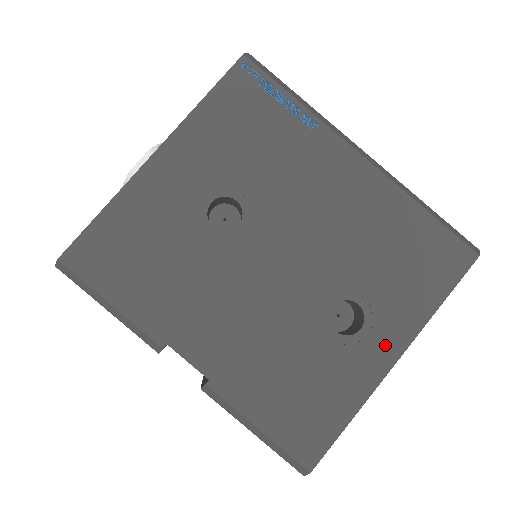
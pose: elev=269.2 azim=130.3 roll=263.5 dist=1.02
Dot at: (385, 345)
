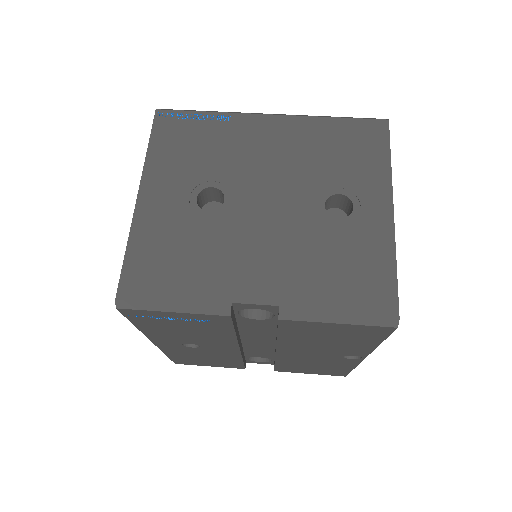
Dot at: (377, 206)
